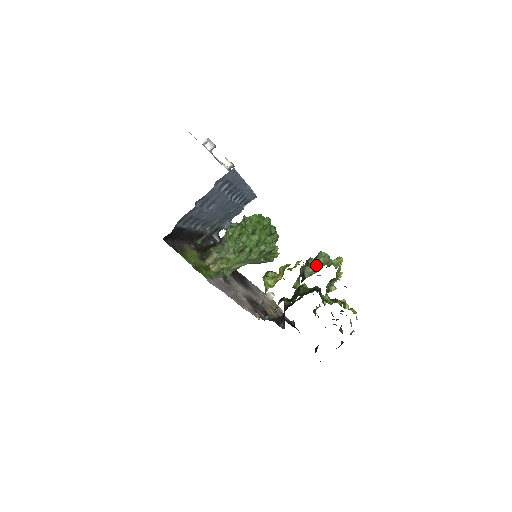
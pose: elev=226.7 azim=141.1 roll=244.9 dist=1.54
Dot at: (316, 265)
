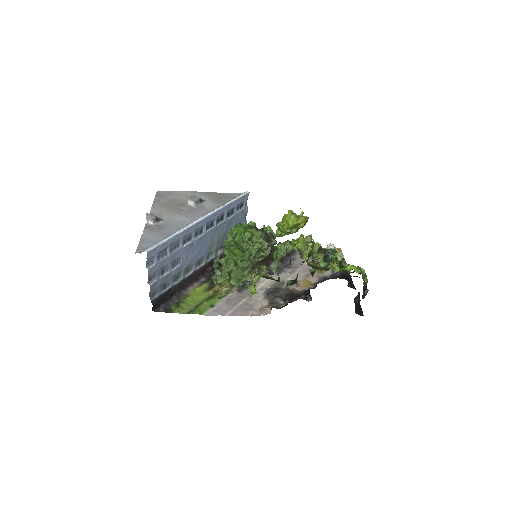
Dot at: (277, 259)
